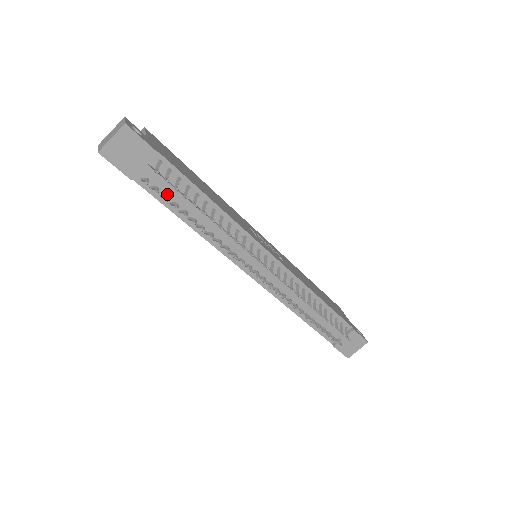
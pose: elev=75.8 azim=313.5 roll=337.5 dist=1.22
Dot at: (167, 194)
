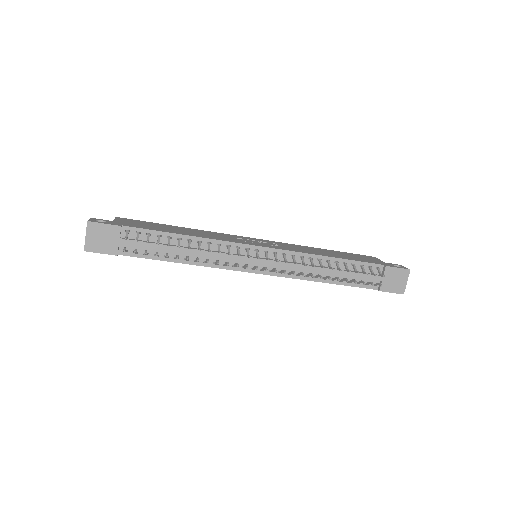
Dot at: (149, 250)
